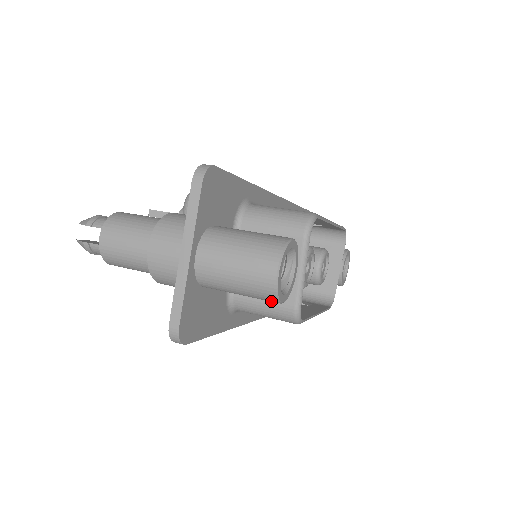
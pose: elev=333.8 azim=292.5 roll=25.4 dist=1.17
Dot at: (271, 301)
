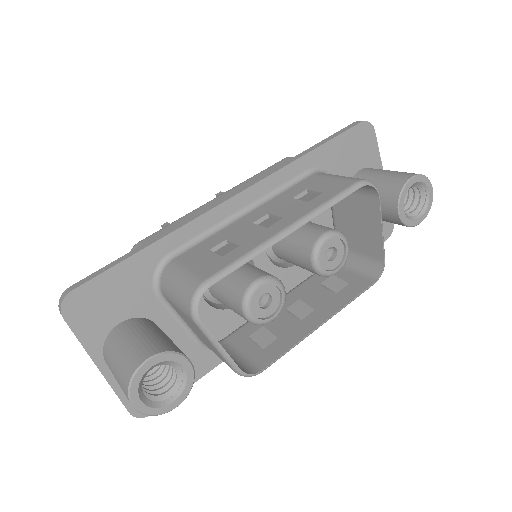
Dot at: occluded
